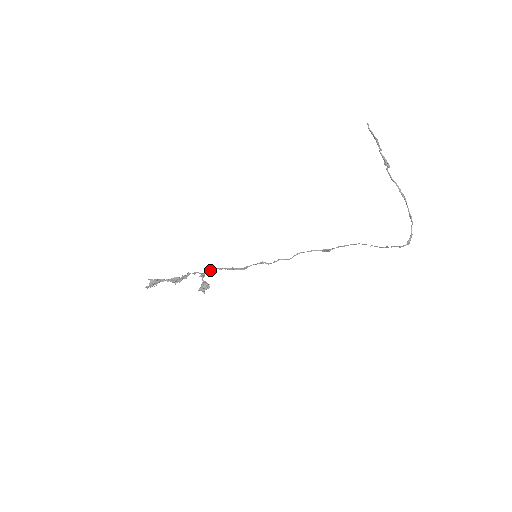
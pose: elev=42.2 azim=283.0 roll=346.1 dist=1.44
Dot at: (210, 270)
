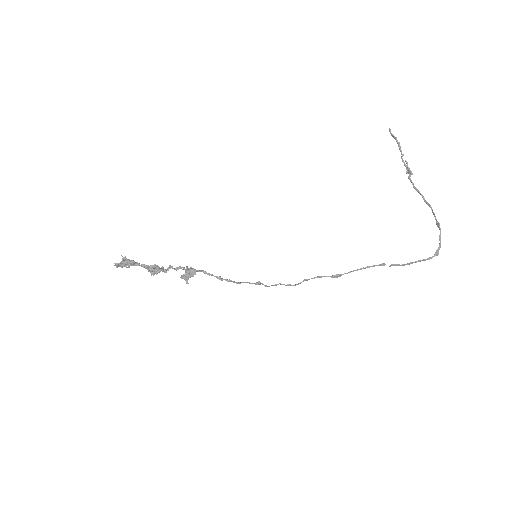
Dot at: occluded
